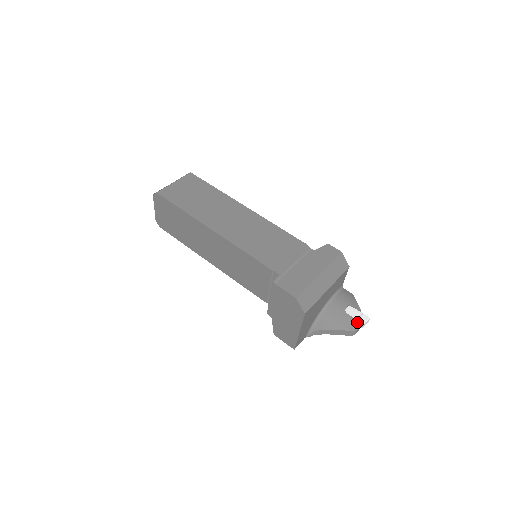
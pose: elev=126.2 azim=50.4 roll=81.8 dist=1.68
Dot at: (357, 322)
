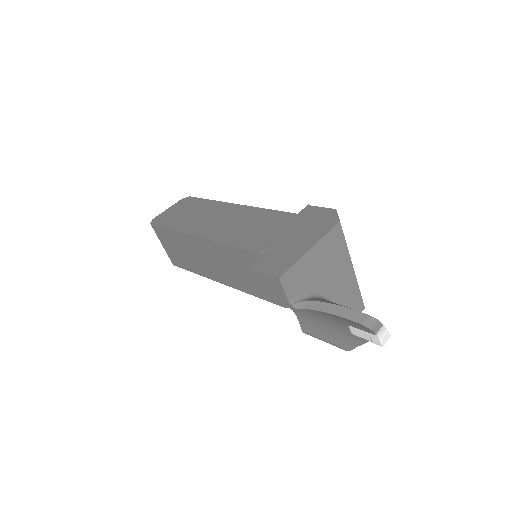
Dot at: occluded
